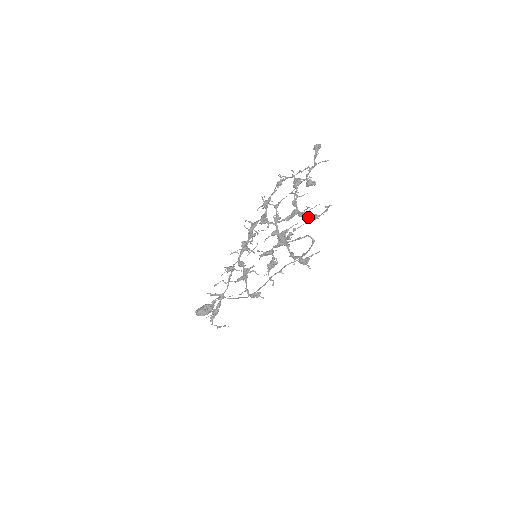
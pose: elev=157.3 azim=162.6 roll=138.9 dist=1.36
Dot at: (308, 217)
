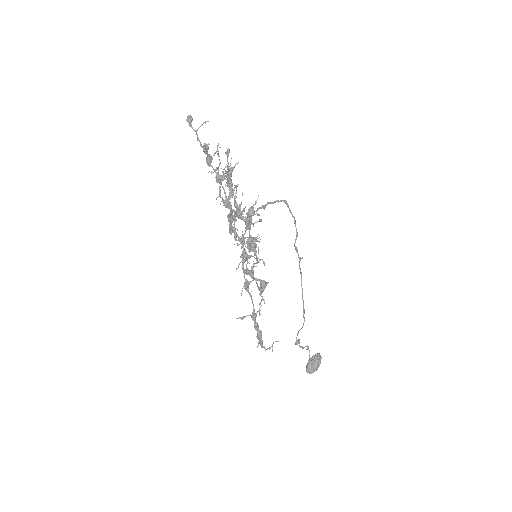
Dot at: (227, 175)
